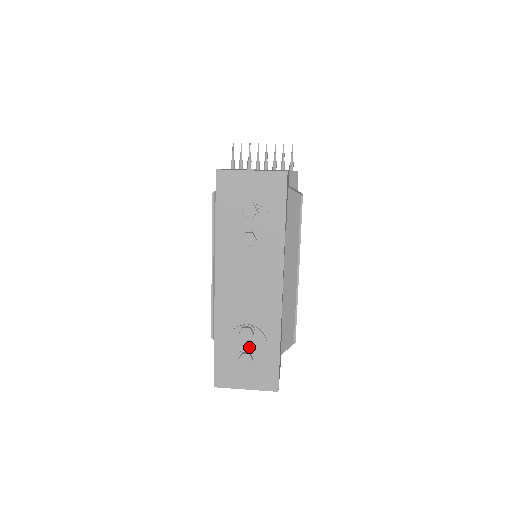
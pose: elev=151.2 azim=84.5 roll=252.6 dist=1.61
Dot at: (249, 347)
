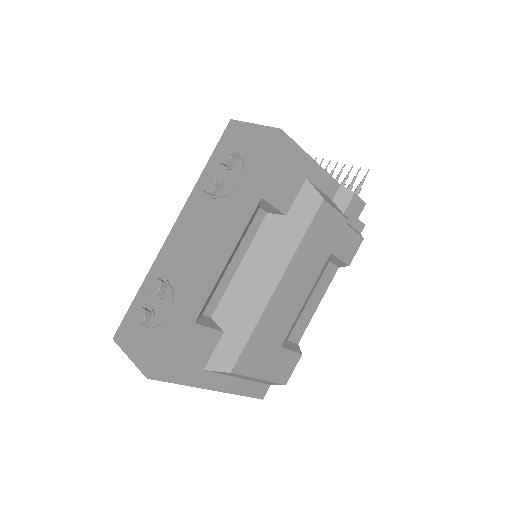
Dot at: (156, 308)
